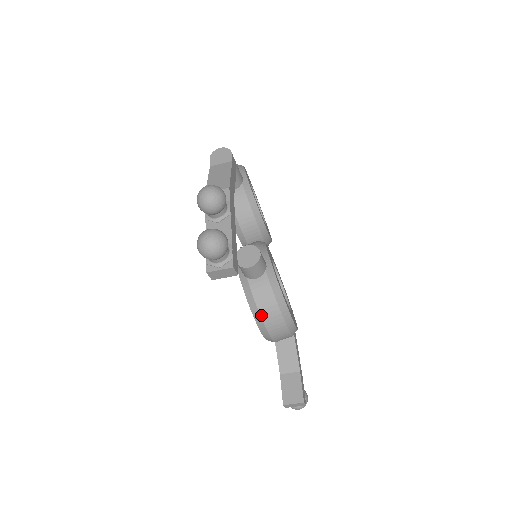
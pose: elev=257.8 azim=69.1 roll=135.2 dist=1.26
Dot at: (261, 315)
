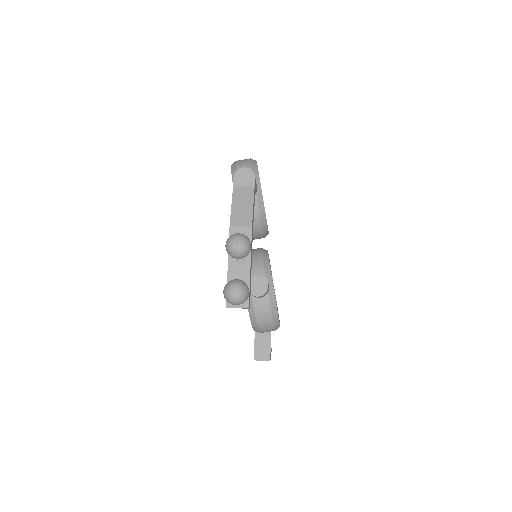
Dot at: (257, 323)
